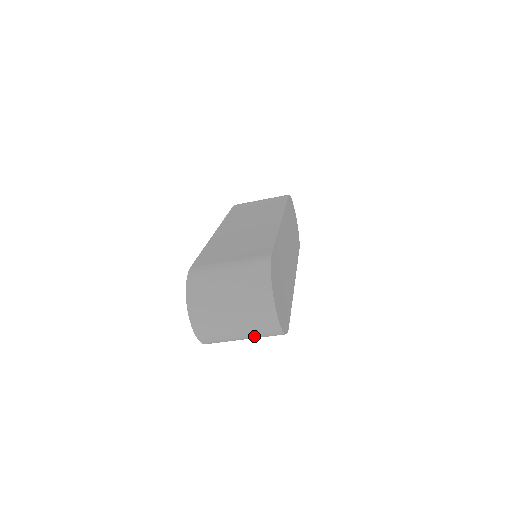
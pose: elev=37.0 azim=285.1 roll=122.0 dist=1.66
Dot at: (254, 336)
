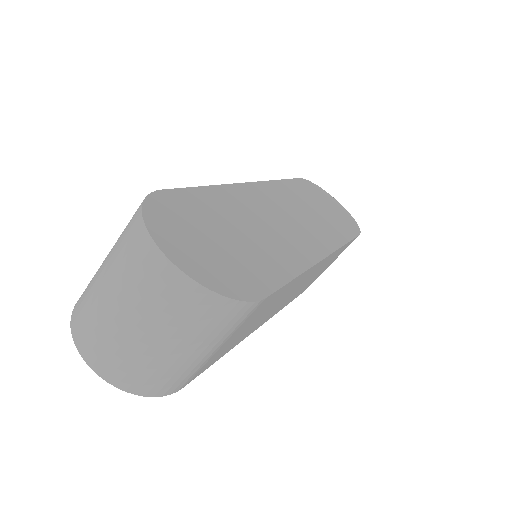
Dot at: (187, 333)
